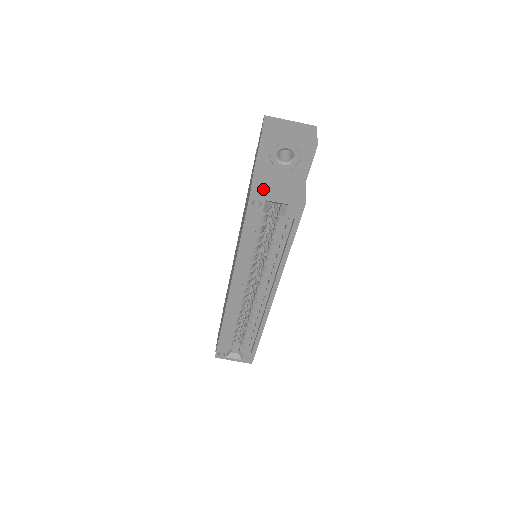
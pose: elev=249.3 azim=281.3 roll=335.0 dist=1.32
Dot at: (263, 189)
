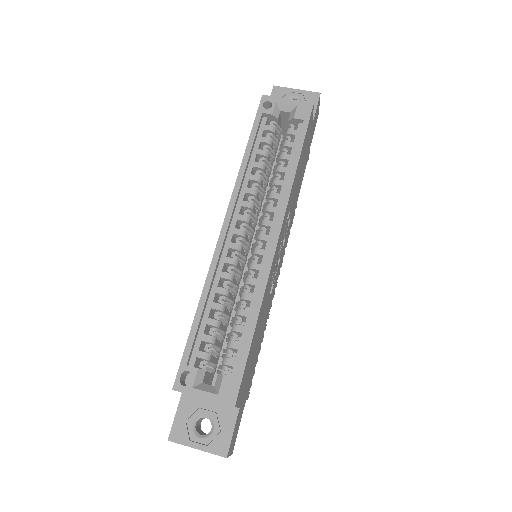
Dot at: occluded
